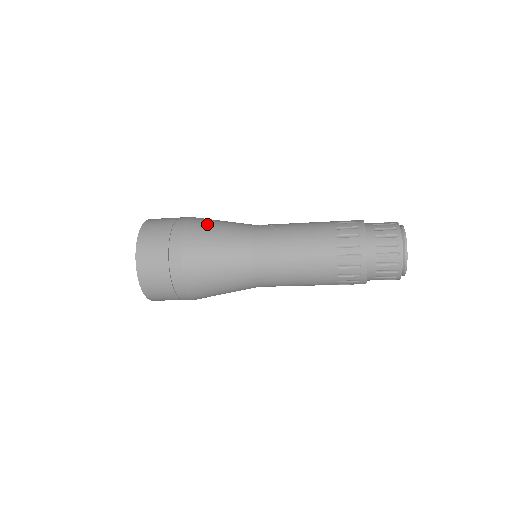
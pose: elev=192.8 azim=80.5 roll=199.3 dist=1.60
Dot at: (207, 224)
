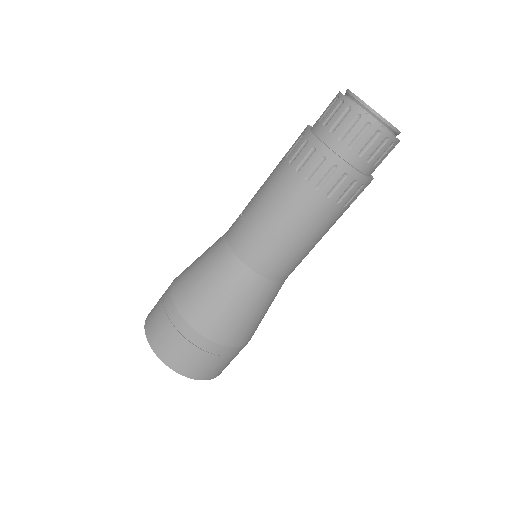
Dot at: (187, 277)
